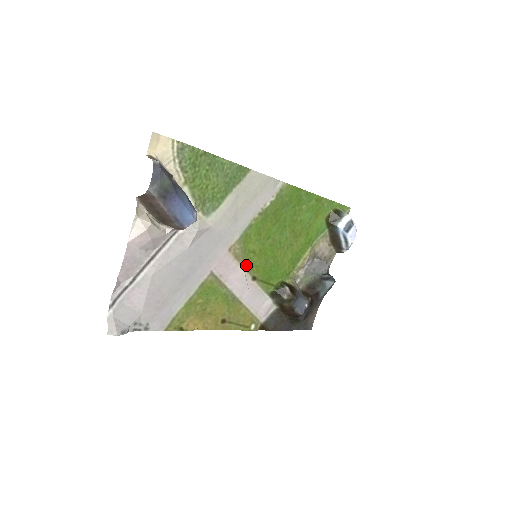
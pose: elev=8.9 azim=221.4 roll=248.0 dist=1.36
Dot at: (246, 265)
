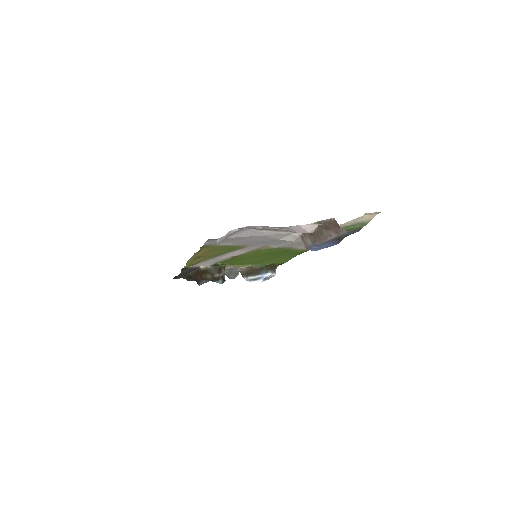
Dot at: (248, 252)
